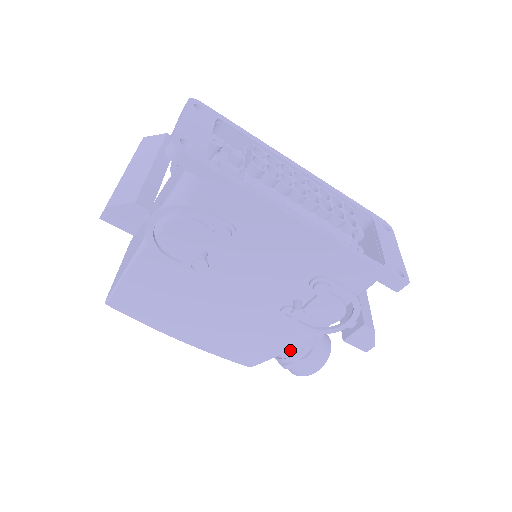
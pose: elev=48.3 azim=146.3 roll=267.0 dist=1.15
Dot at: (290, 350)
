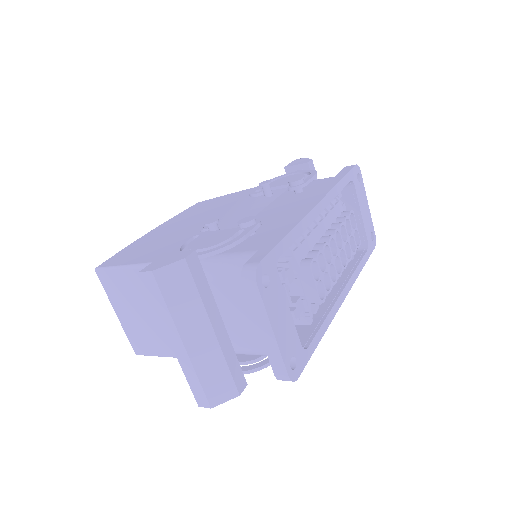
Dot at: occluded
